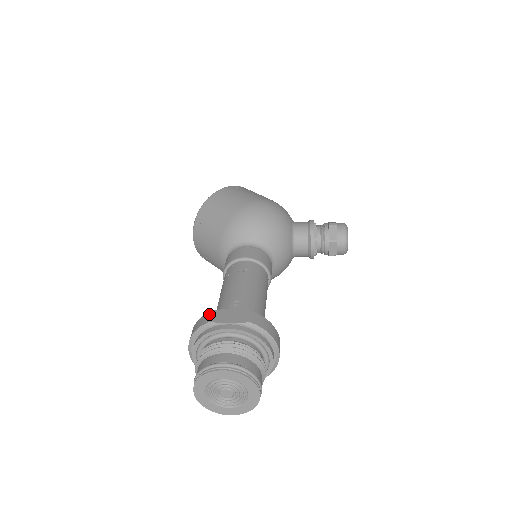
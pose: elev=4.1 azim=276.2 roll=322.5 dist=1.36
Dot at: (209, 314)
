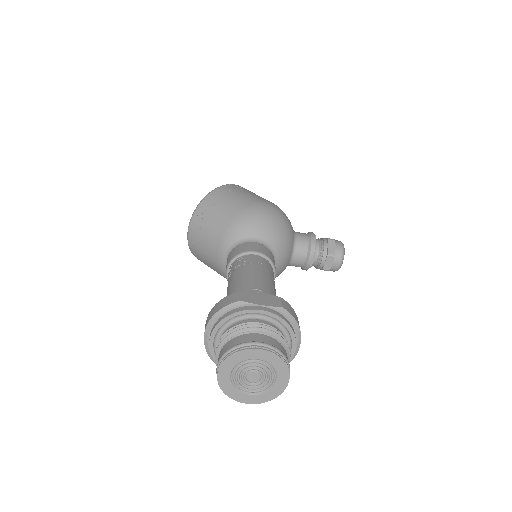
Dot at: (237, 294)
